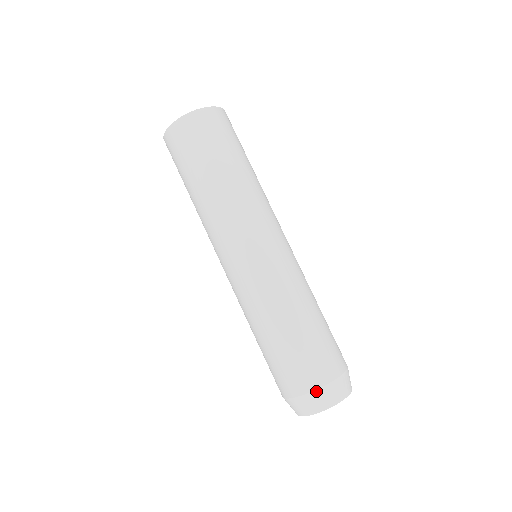
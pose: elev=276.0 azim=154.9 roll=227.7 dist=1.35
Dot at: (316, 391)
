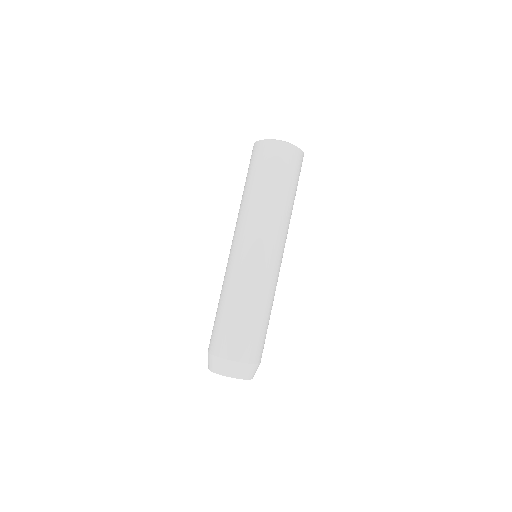
Dot at: (248, 364)
